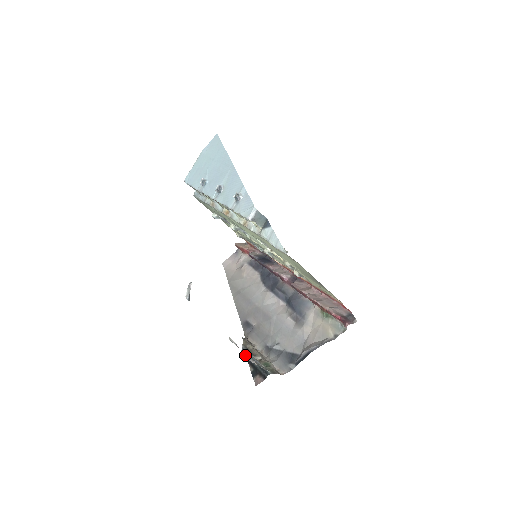
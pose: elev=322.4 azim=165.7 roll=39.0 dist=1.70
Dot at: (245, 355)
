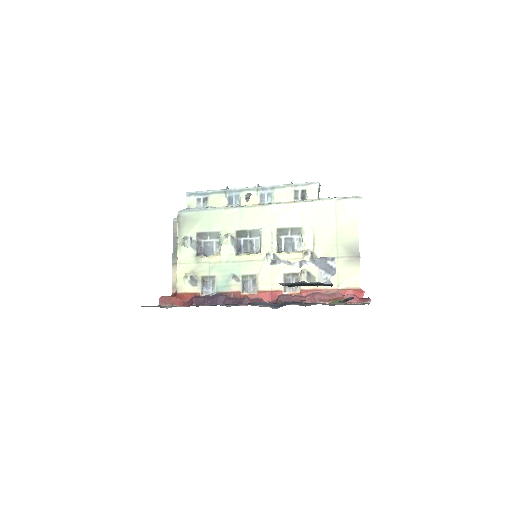
Dot at: (282, 284)
